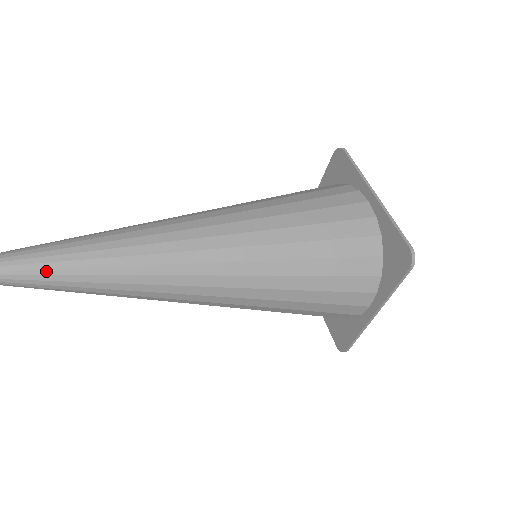
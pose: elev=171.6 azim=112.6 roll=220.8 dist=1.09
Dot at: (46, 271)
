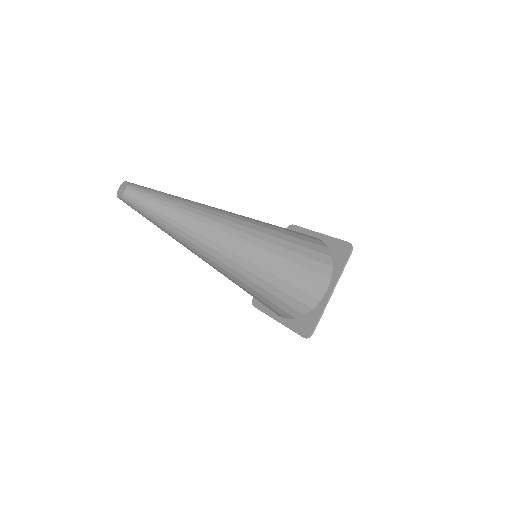
Dot at: (160, 197)
